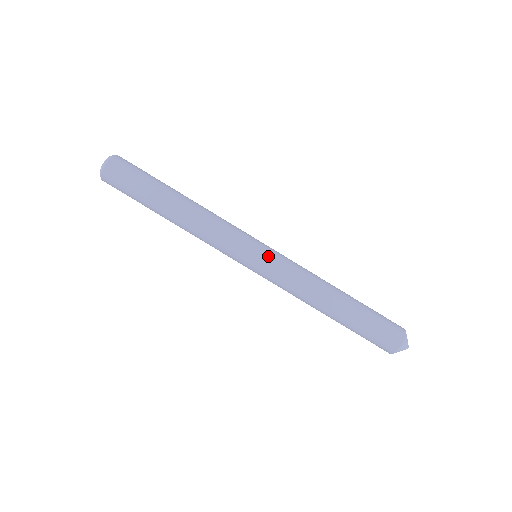
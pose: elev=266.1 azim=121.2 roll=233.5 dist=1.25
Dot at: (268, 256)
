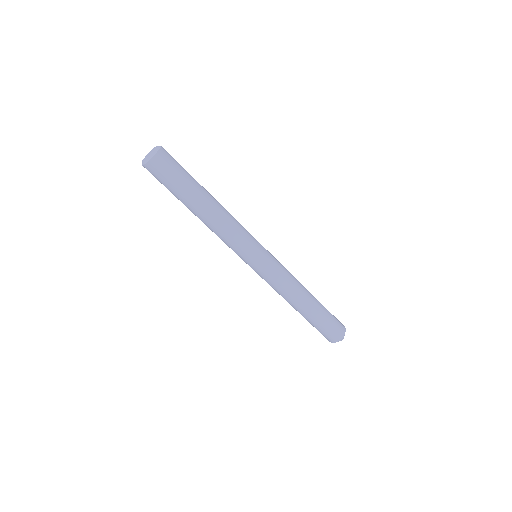
Dot at: (269, 257)
